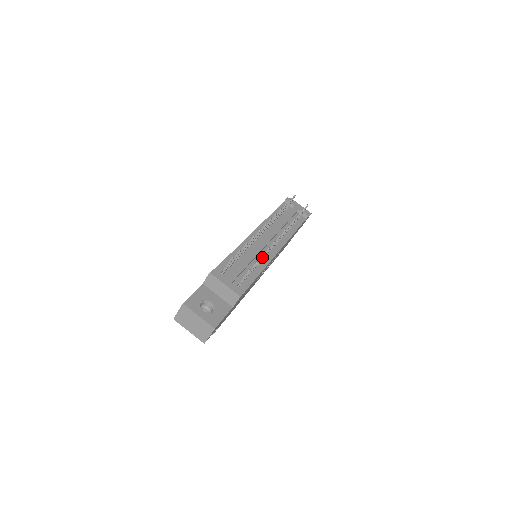
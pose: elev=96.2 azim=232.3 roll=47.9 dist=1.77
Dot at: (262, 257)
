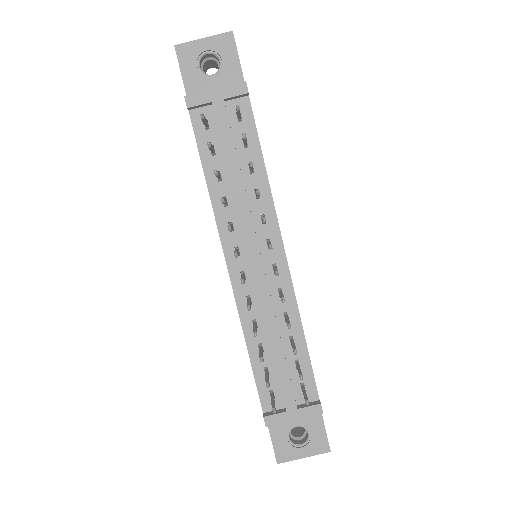
Dot at: (296, 353)
